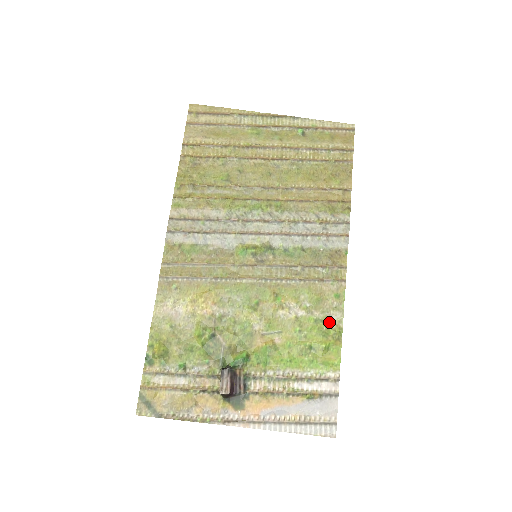
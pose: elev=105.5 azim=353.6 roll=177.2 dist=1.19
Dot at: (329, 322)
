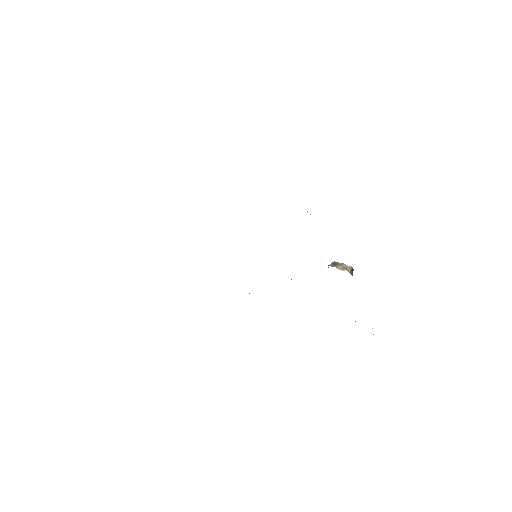
Dot at: occluded
